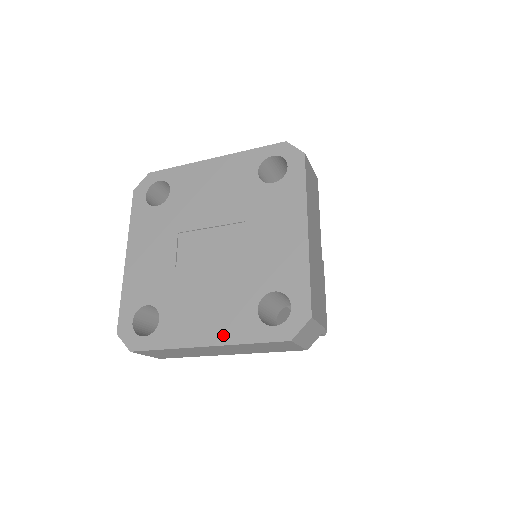
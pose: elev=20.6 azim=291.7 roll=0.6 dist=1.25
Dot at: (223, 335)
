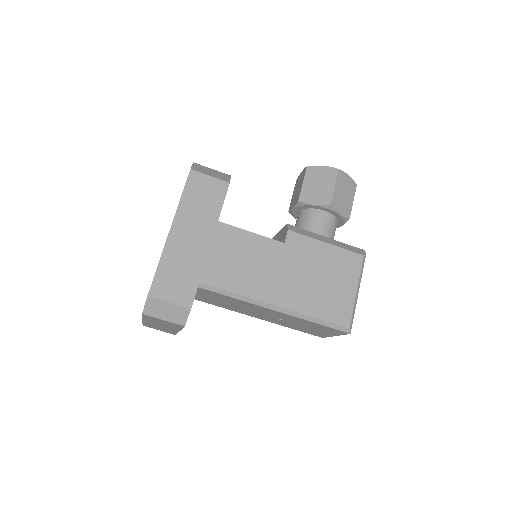
Dot at: occluded
